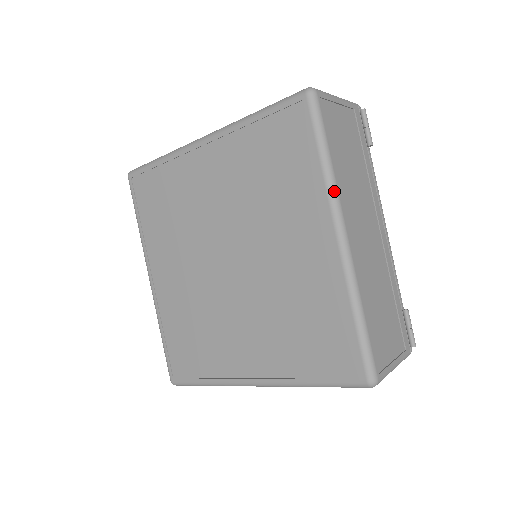
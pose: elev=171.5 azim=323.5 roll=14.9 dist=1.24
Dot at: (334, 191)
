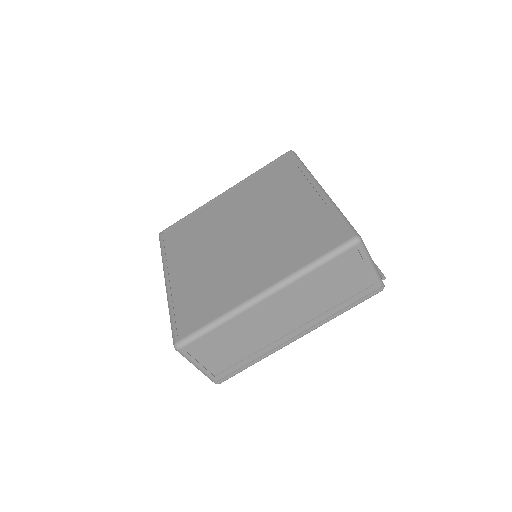
Dot at: (311, 174)
